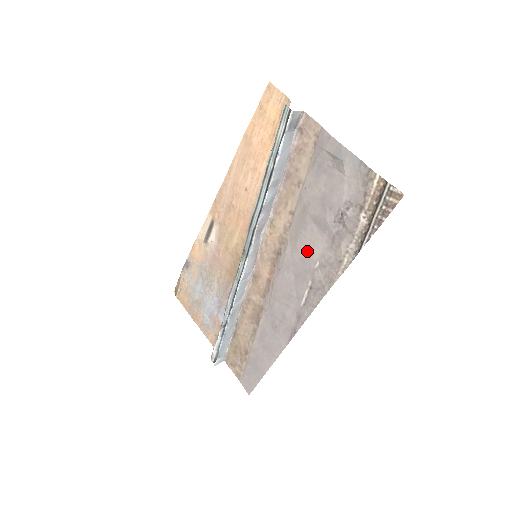
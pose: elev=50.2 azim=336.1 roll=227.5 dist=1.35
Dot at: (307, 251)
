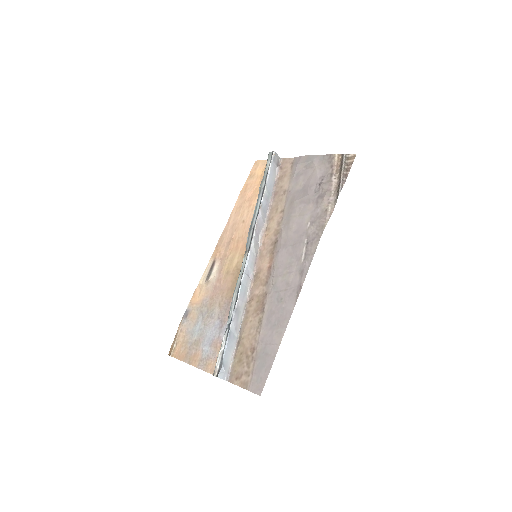
Dot at: (299, 223)
